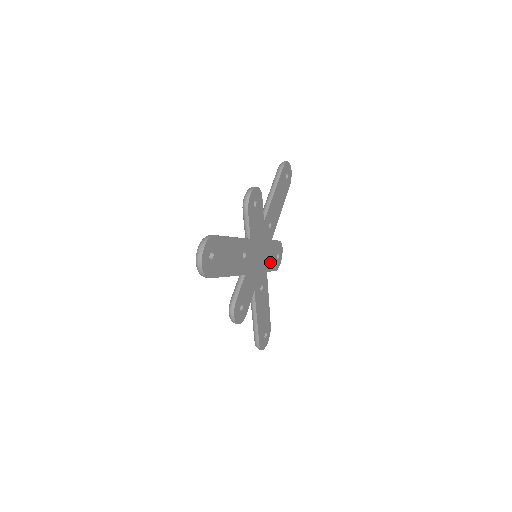
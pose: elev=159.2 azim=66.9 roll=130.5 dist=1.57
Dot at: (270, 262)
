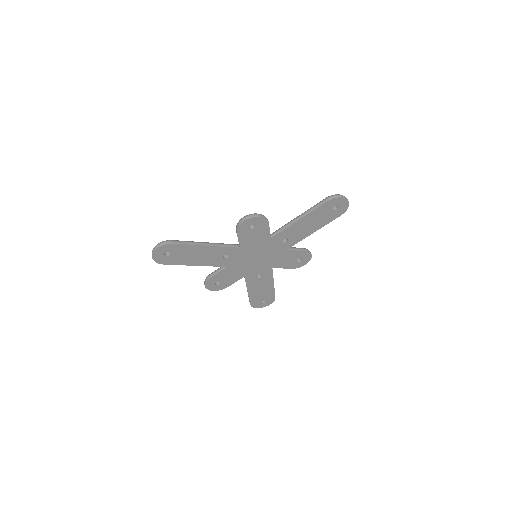
Dot at: (281, 263)
